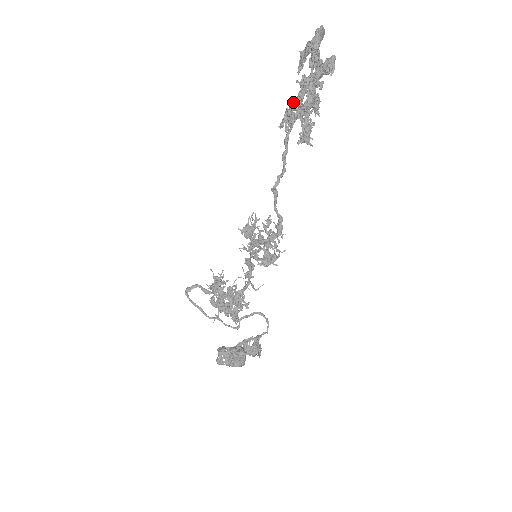
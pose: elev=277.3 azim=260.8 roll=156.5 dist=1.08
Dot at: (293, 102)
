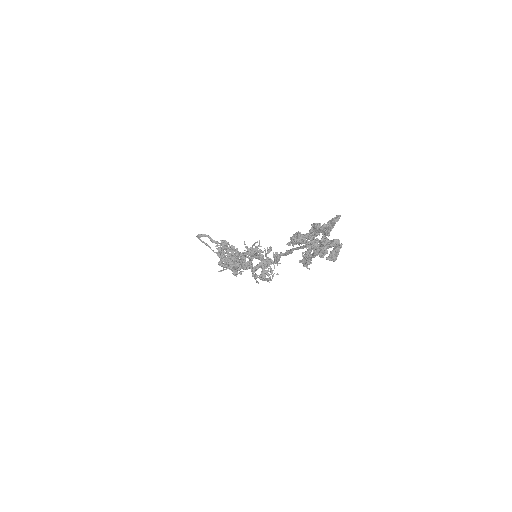
Dot at: (301, 242)
